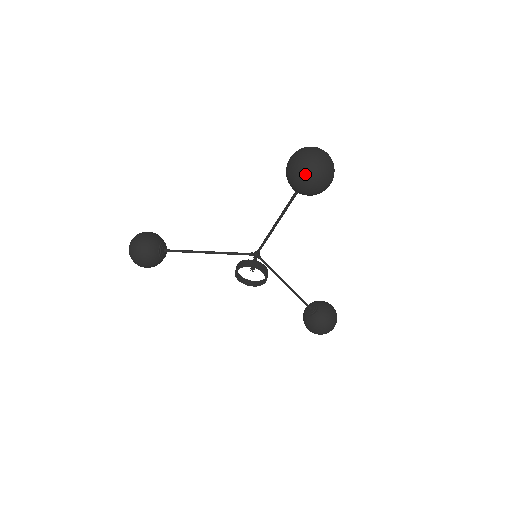
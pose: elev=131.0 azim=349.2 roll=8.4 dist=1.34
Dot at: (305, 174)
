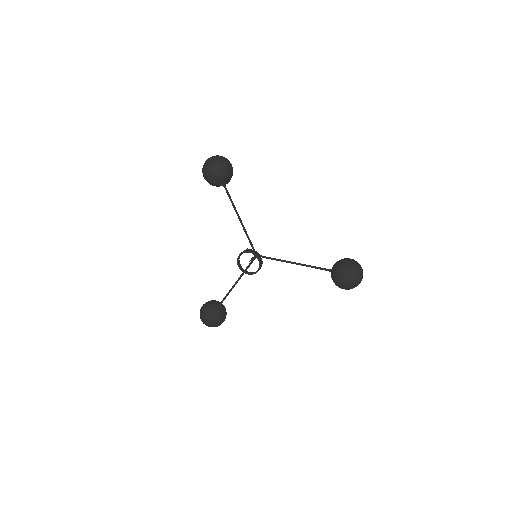
Dot at: (205, 169)
